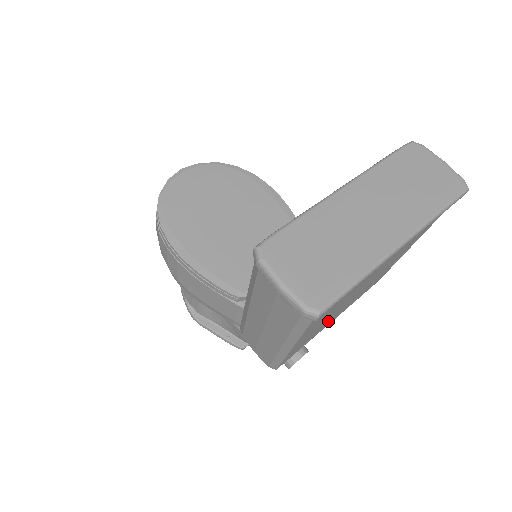
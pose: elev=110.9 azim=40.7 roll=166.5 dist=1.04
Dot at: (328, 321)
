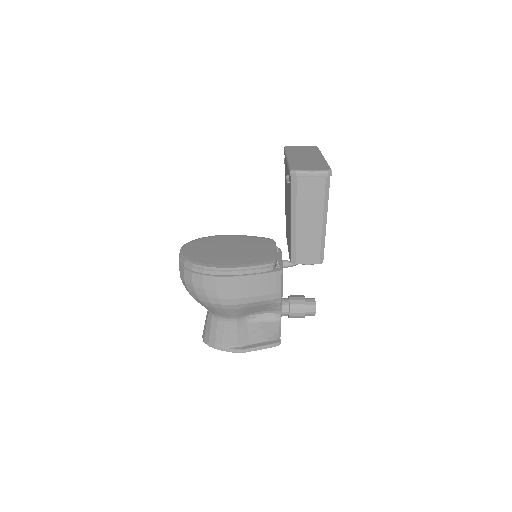
Dot at: occluded
